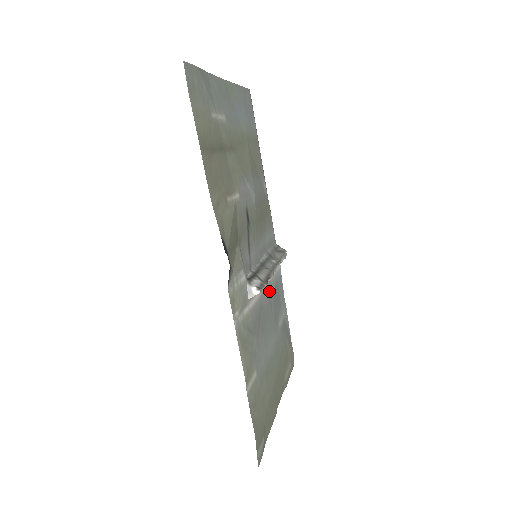
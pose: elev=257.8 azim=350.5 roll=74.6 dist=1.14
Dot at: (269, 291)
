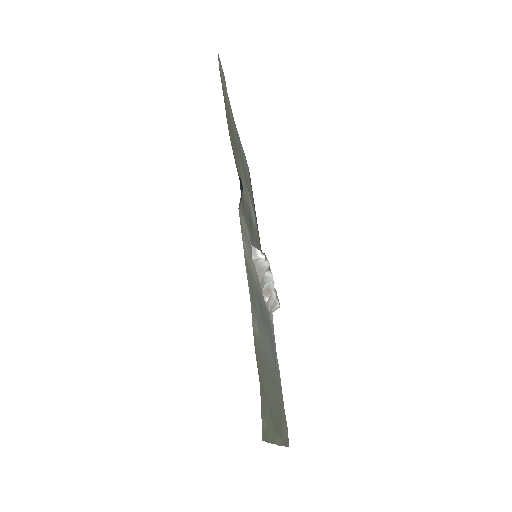
Dot at: occluded
